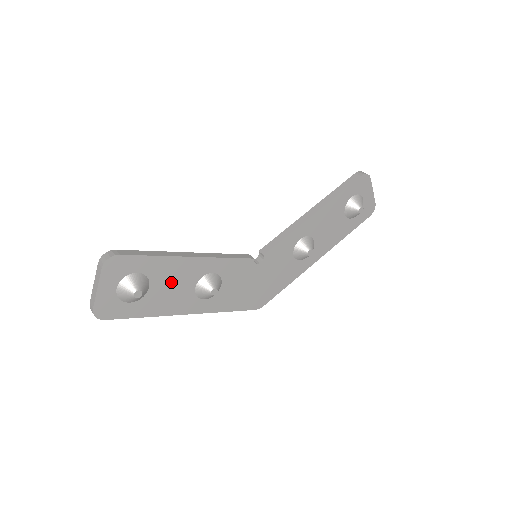
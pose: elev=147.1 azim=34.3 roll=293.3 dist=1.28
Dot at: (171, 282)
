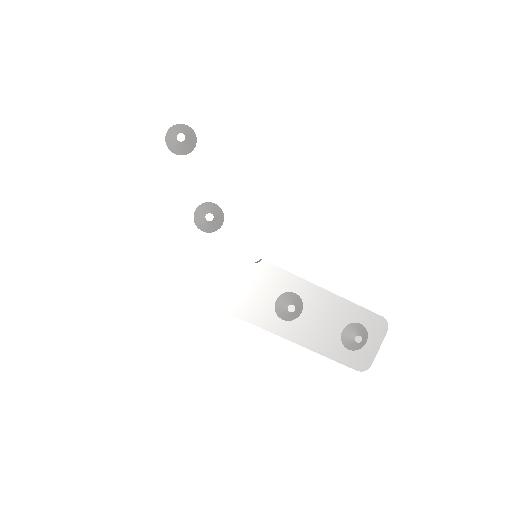
Dot at: (199, 174)
